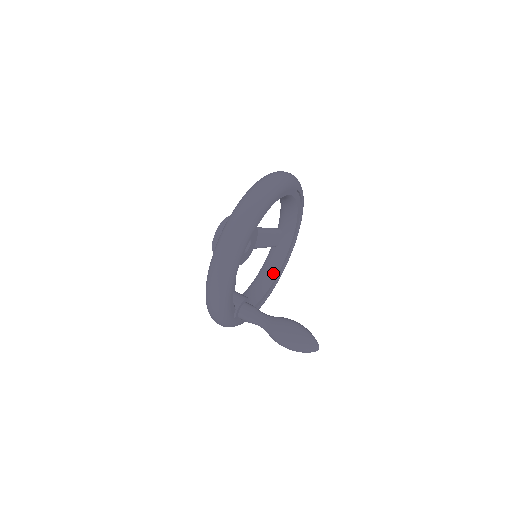
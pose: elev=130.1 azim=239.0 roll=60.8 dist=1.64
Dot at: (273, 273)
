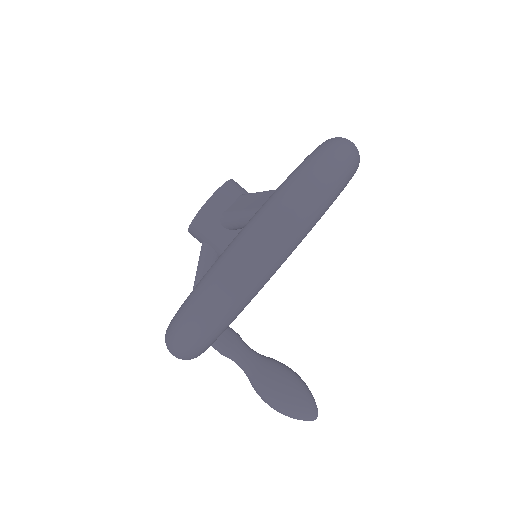
Dot at: occluded
